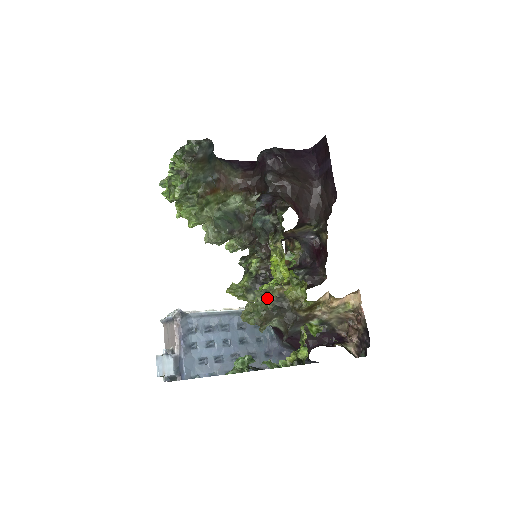
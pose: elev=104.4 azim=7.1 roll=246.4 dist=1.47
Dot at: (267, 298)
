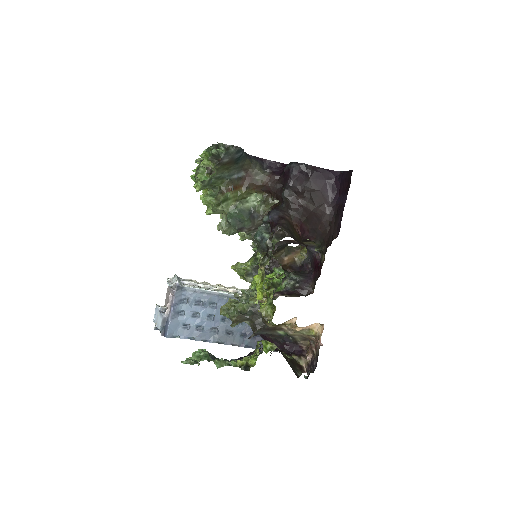
Dot at: occluded
